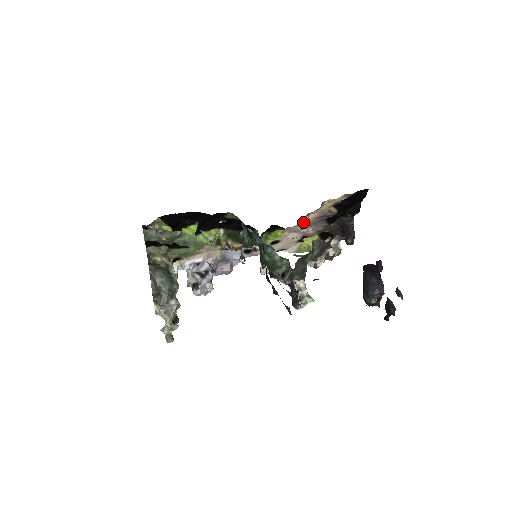
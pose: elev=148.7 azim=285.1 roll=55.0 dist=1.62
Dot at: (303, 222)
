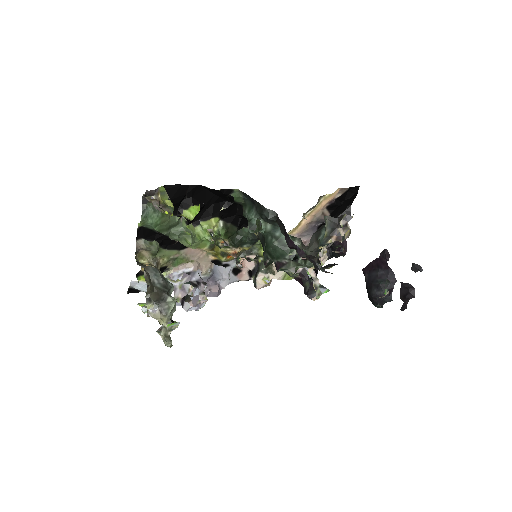
Dot at: (297, 228)
